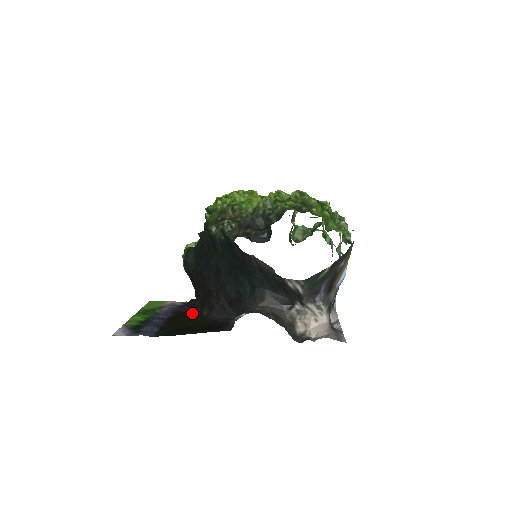
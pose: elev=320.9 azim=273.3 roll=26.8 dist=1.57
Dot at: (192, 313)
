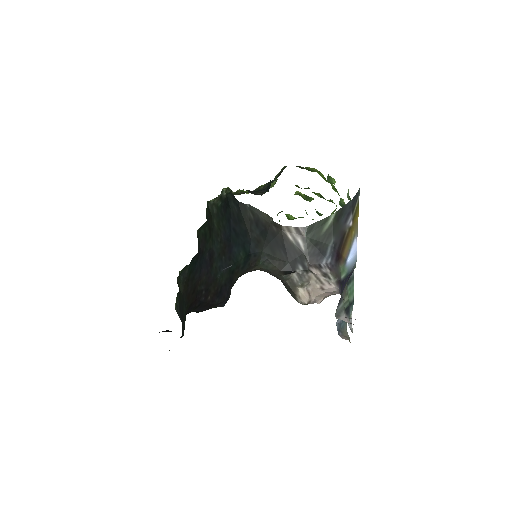
Dot at: occluded
